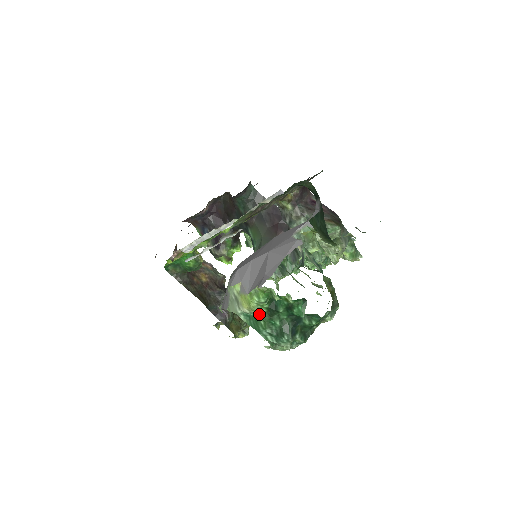
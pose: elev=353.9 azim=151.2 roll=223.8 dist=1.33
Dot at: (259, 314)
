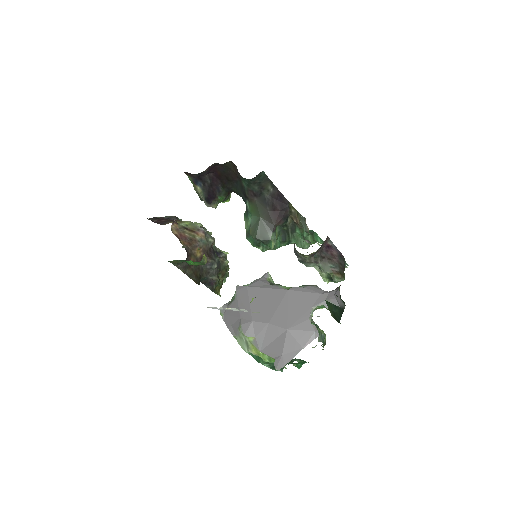
Dot at: occluded
